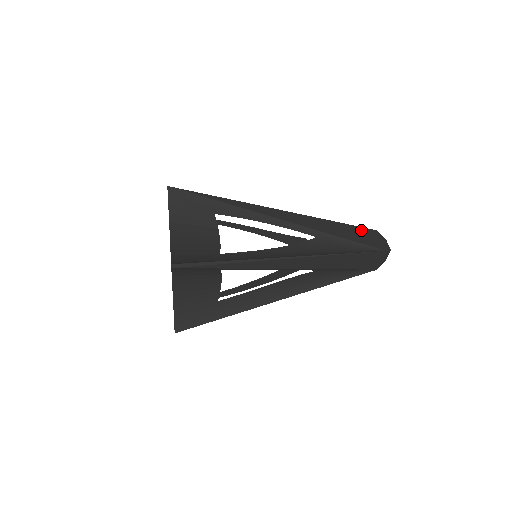
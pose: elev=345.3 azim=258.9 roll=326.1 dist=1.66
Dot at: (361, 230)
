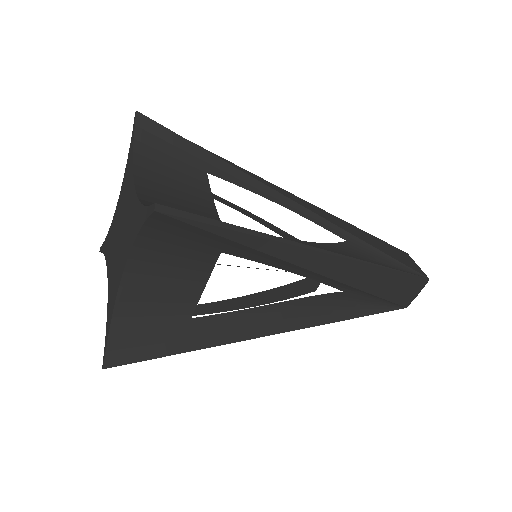
Dot at: (393, 248)
